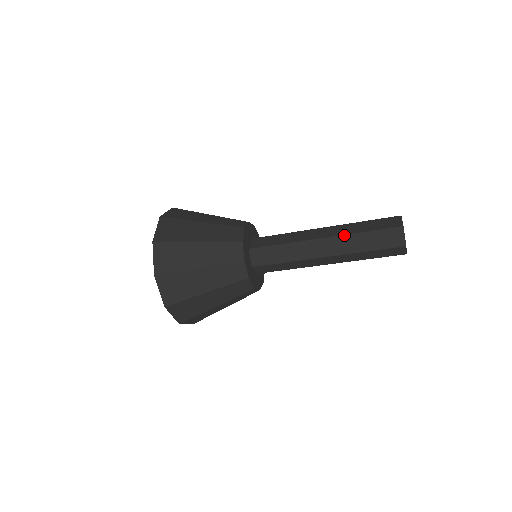
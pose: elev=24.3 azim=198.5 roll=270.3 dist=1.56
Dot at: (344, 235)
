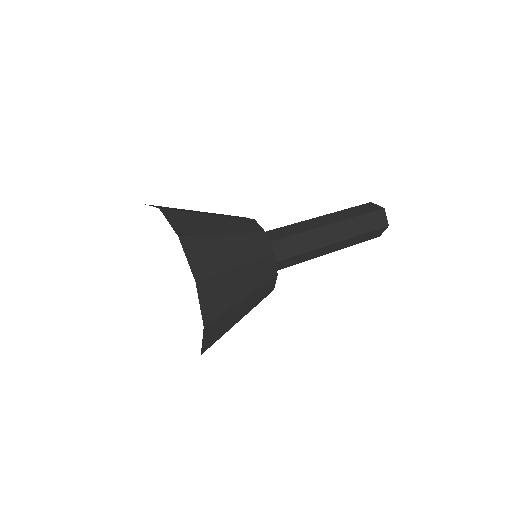
Dot at: (349, 239)
